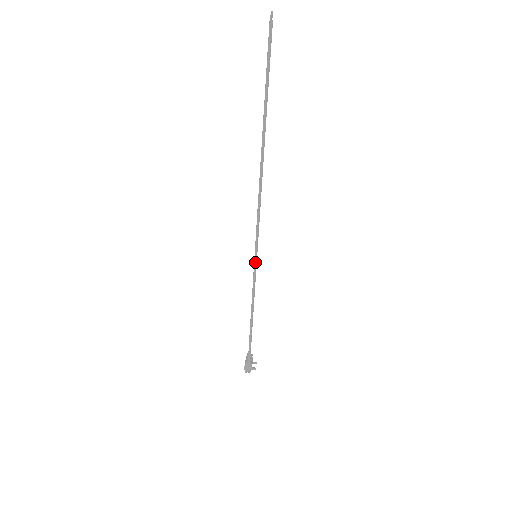
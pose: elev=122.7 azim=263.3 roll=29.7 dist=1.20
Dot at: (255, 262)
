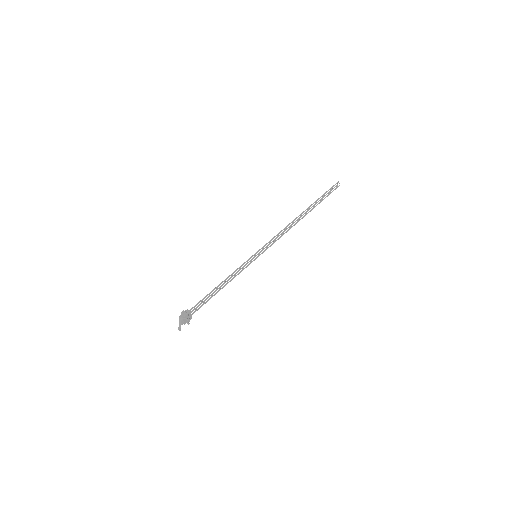
Dot at: (254, 255)
